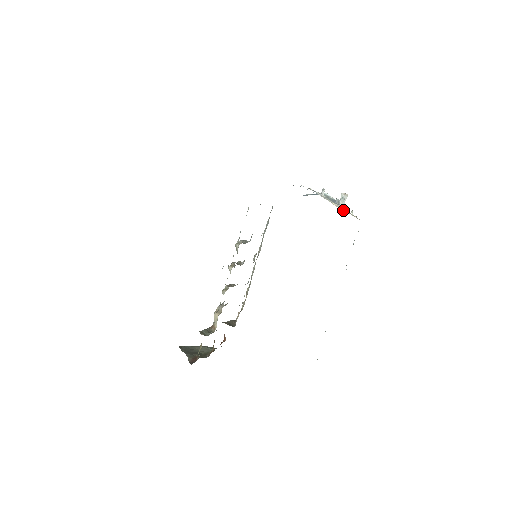
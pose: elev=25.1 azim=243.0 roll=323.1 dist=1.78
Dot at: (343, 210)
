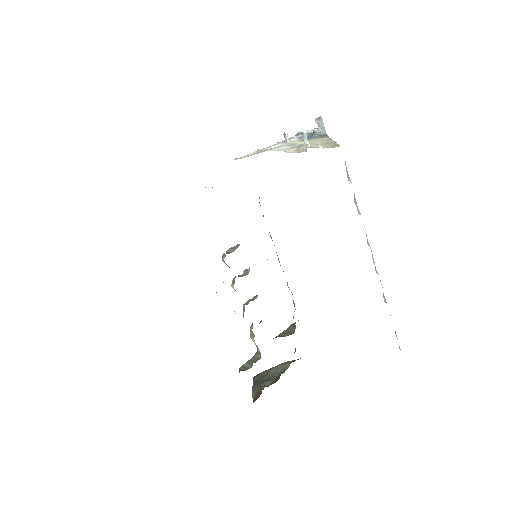
Dot at: (305, 151)
